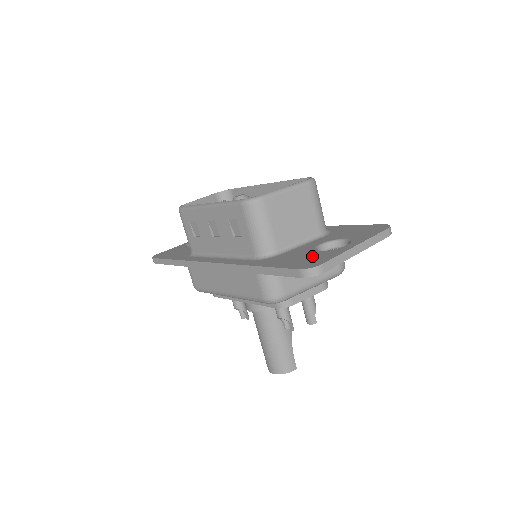
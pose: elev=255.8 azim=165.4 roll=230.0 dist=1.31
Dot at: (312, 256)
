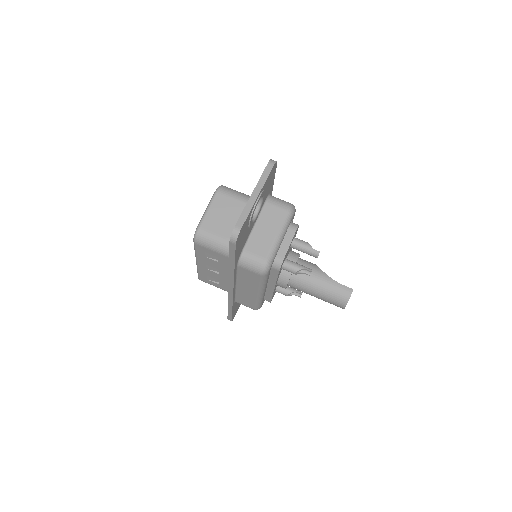
Dot at: occluded
